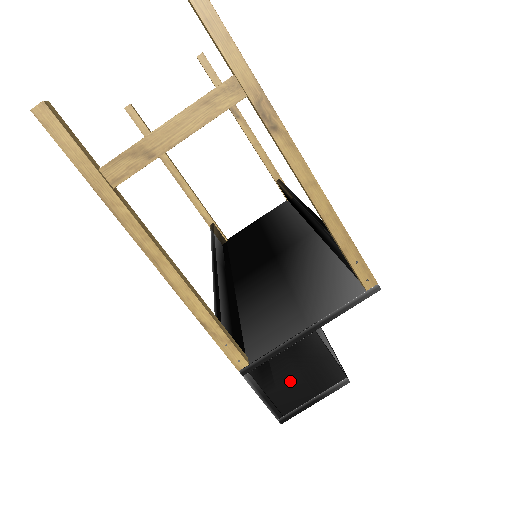
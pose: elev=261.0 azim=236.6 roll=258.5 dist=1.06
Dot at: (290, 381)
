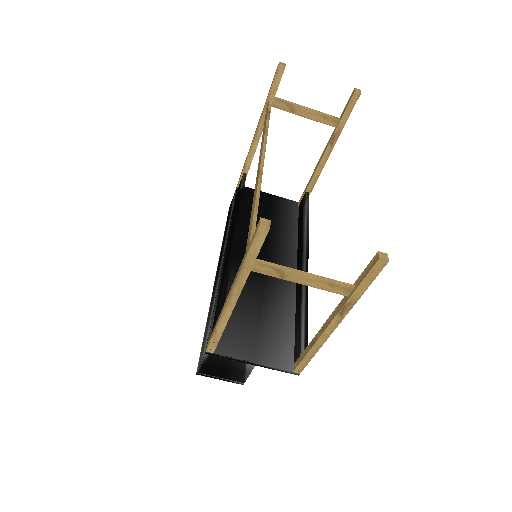
Dot at: (221, 368)
